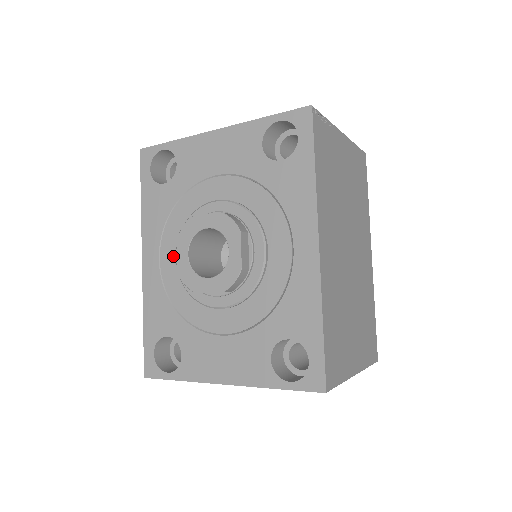
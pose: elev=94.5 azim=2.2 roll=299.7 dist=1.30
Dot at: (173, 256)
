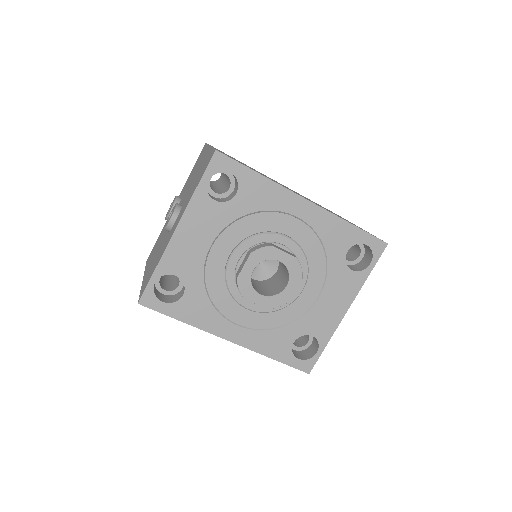
Dot at: (243, 312)
